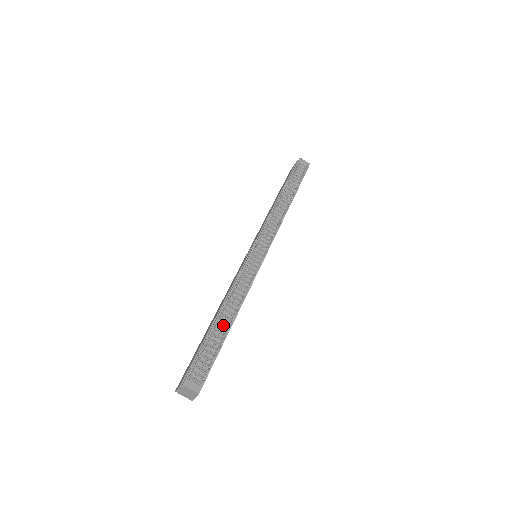
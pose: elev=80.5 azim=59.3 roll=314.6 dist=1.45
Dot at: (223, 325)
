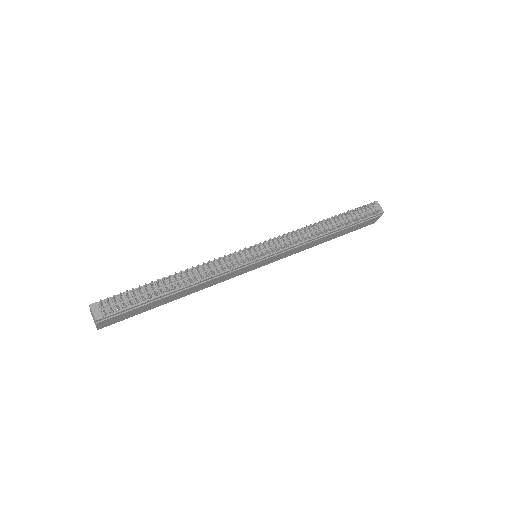
Dot at: (168, 286)
